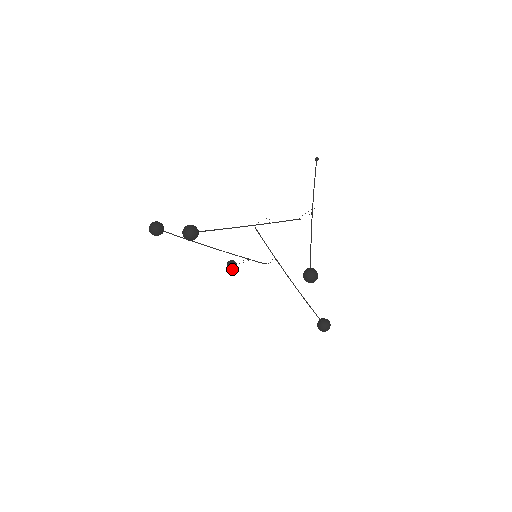
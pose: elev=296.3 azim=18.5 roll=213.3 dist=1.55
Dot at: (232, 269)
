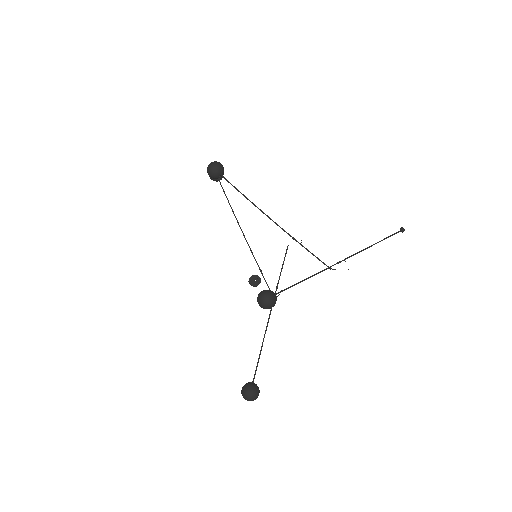
Dot at: (251, 282)
